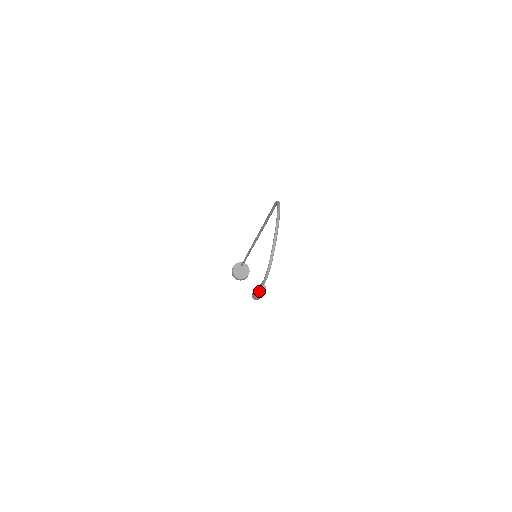
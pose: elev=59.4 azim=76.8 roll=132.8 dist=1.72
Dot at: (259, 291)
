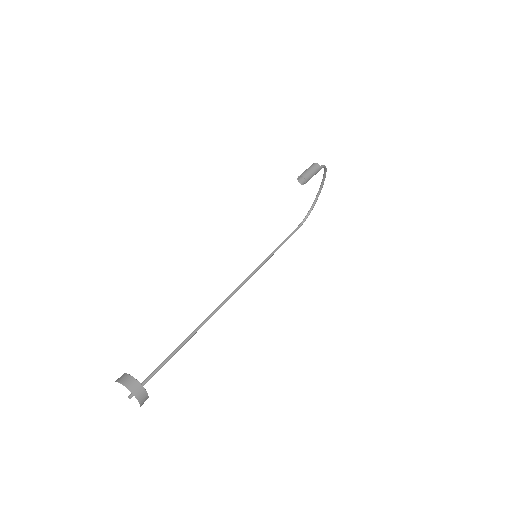
Dot at: (316, 164)
